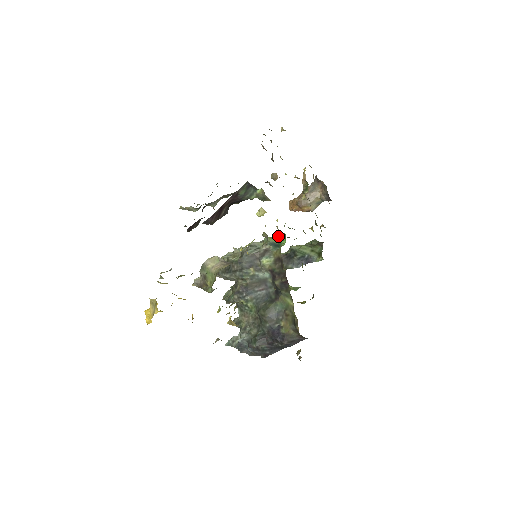
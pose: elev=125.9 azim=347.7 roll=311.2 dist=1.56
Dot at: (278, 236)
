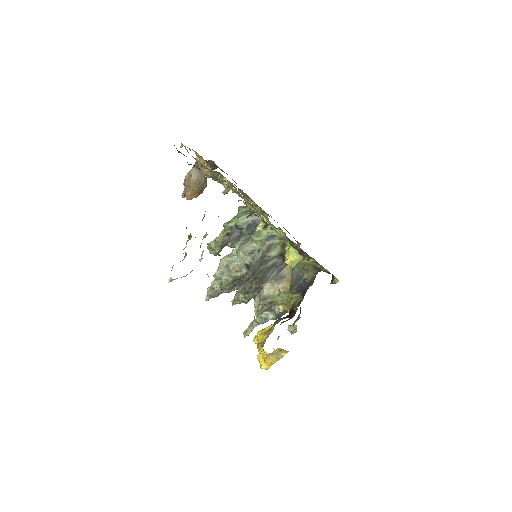
Dot at: occluded
